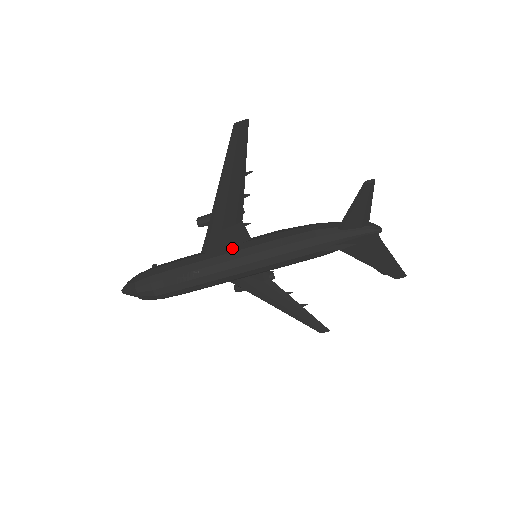
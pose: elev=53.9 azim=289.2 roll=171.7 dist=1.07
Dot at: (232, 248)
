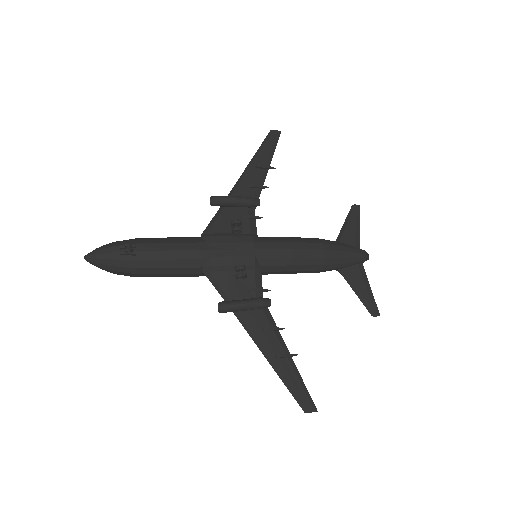
Dot at: occluded
